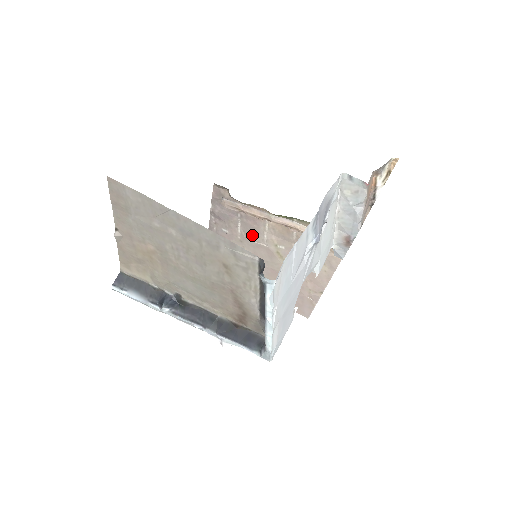
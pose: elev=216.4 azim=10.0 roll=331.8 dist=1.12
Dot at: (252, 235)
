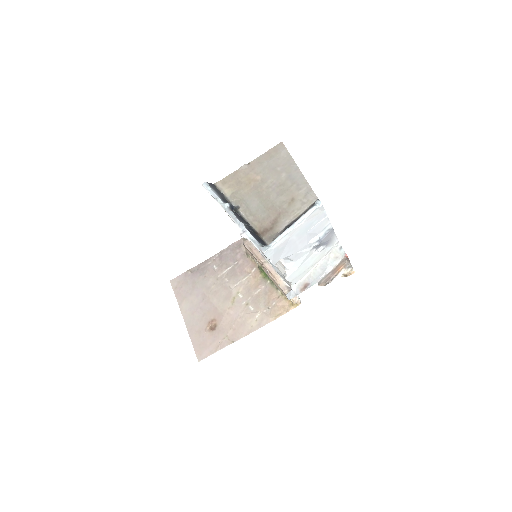
Dot at: (230, 279)
